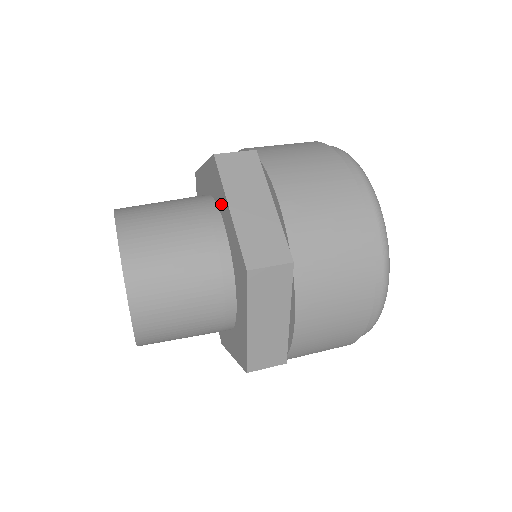
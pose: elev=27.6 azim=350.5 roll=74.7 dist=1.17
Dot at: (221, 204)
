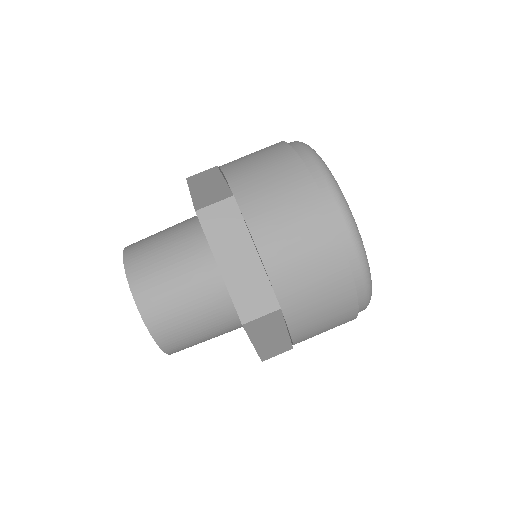
Dot at: occluded
